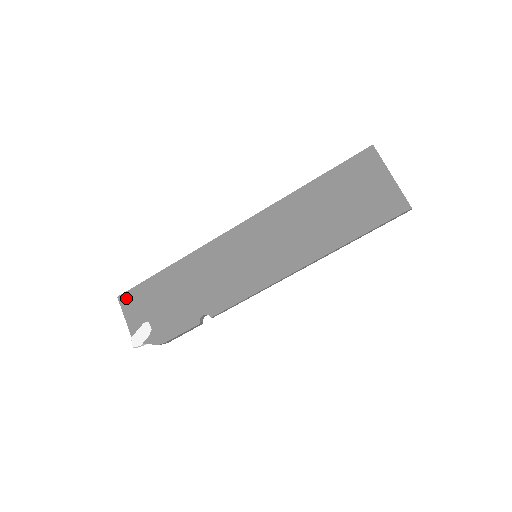
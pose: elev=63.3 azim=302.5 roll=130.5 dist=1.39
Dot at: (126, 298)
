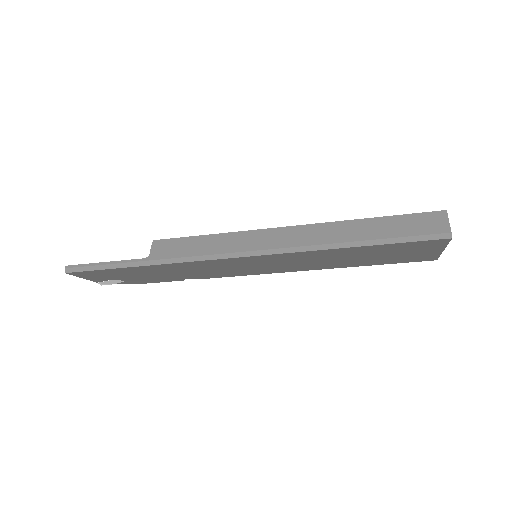
Dot at: (80, 274)
